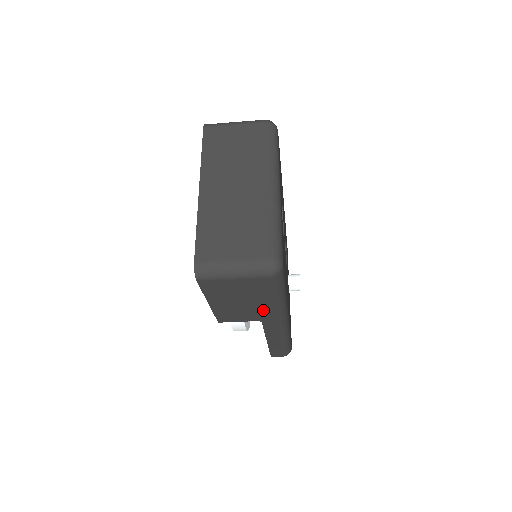
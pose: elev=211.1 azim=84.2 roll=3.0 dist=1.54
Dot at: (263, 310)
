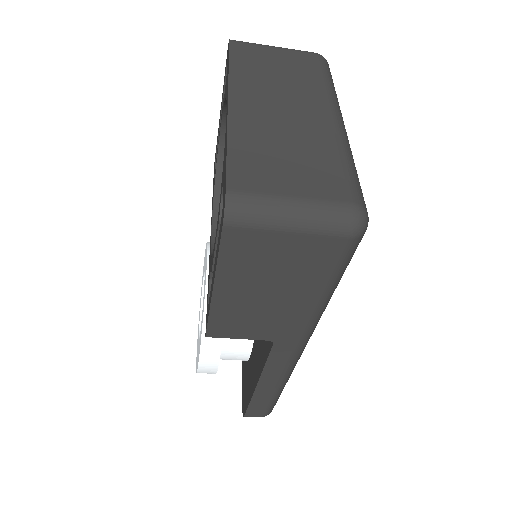
Dot at: (291, 317)
